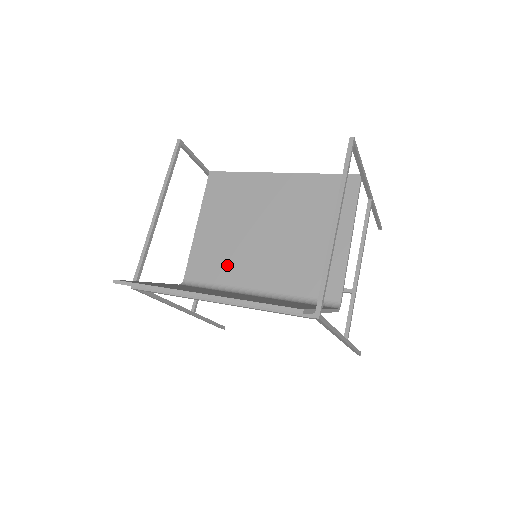
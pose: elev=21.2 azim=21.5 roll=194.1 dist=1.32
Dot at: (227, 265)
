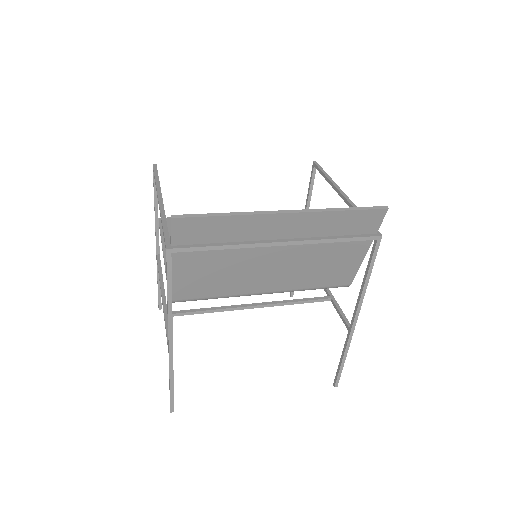
Dot at: occluded
